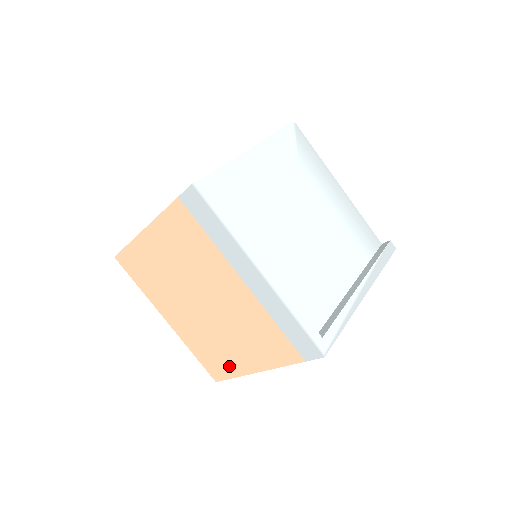
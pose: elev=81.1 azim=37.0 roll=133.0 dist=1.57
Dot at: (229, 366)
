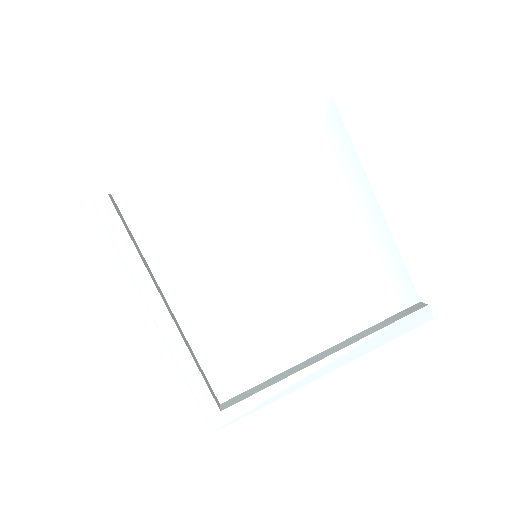
Dot at: occluded
